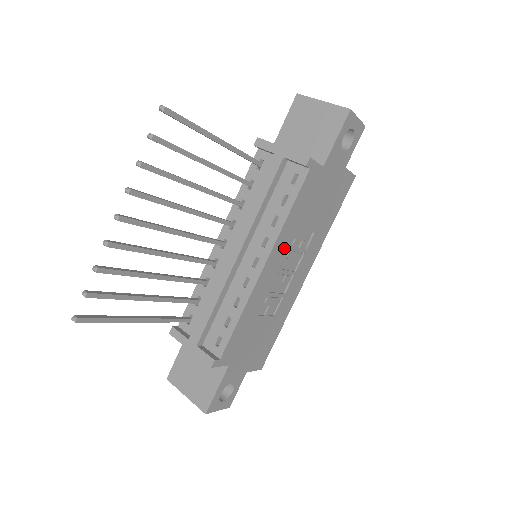
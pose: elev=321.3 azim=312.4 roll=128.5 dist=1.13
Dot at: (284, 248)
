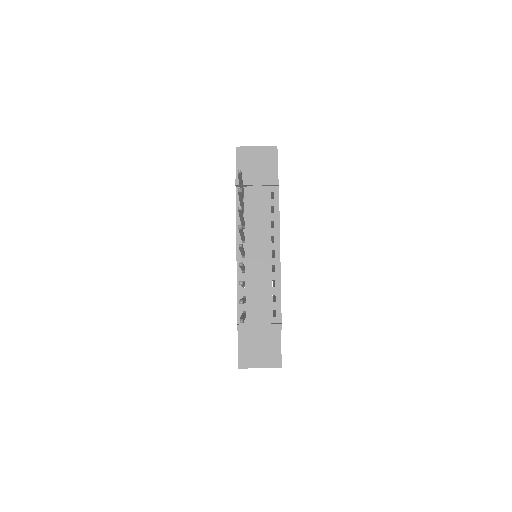
Dot at: occluded
